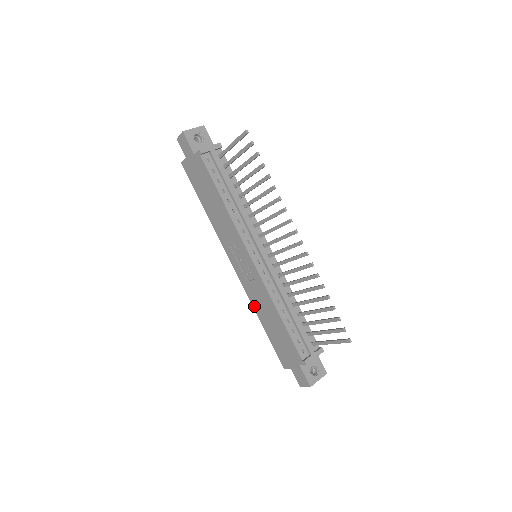
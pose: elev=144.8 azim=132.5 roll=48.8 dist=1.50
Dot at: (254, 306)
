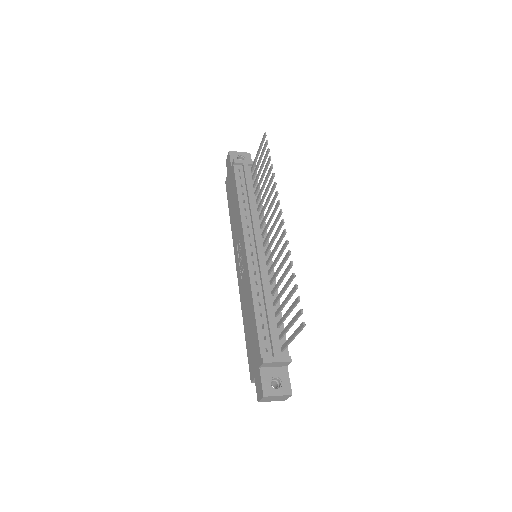
Dot at: (242, 308)
